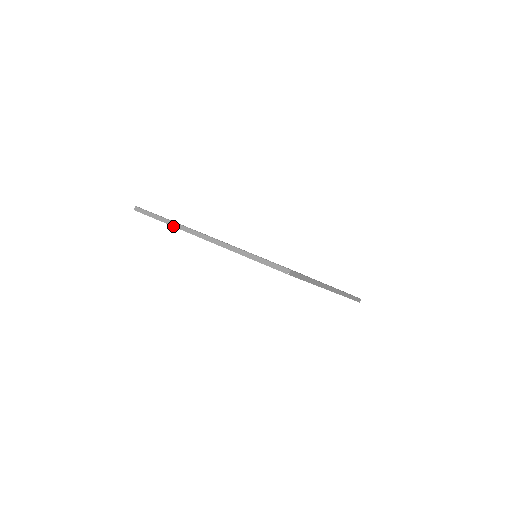
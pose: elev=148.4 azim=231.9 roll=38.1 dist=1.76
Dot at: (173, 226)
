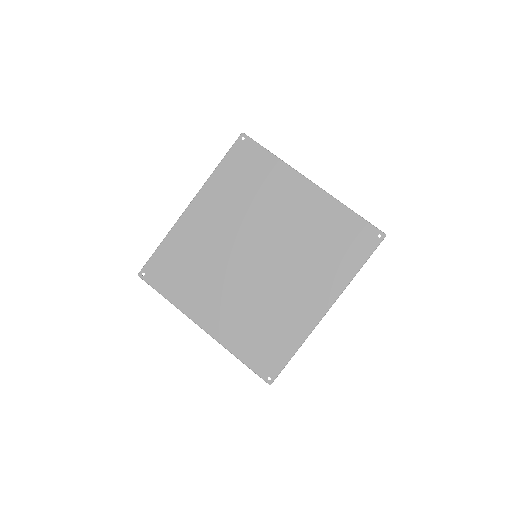
Dot at: (177, 308)
